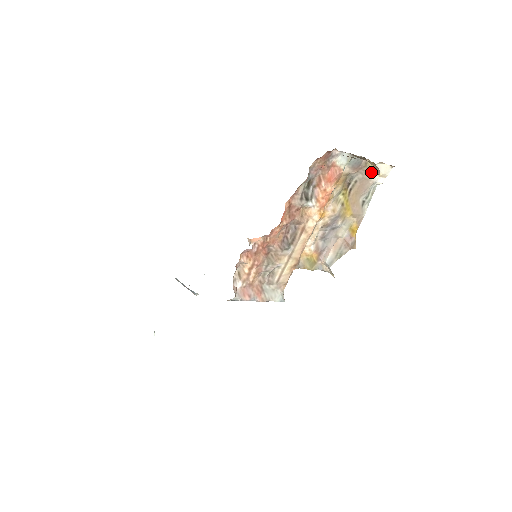
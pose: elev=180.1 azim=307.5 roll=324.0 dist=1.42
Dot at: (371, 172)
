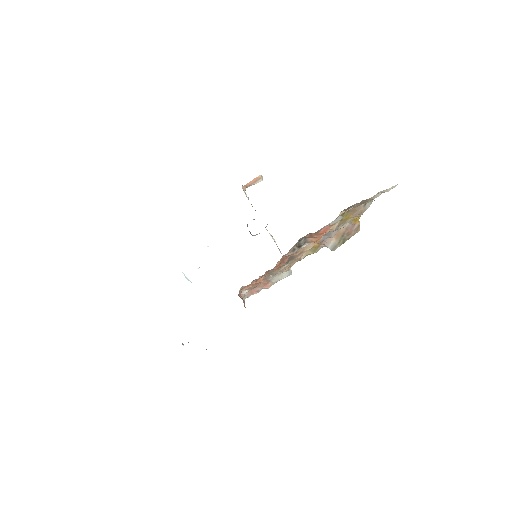
Dot at: (373, 196)
